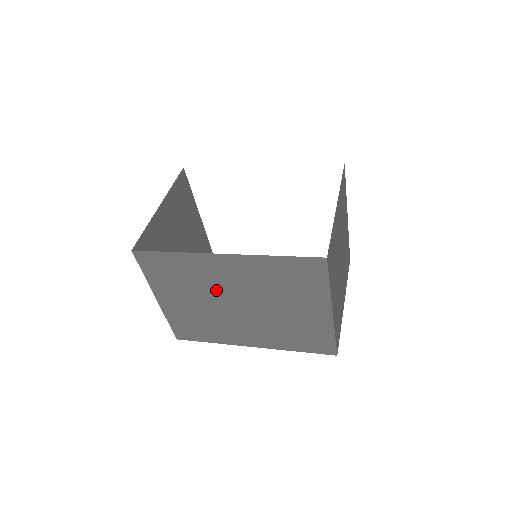
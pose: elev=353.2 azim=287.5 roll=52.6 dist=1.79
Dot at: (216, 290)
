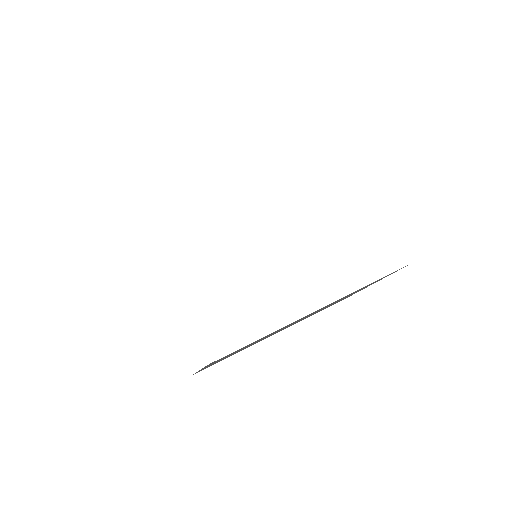
Dot at: occluded
